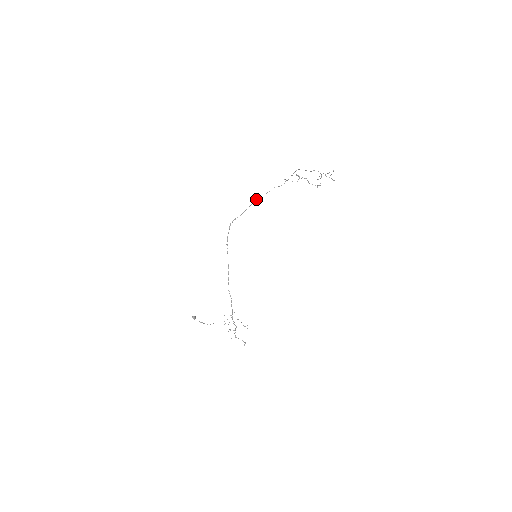
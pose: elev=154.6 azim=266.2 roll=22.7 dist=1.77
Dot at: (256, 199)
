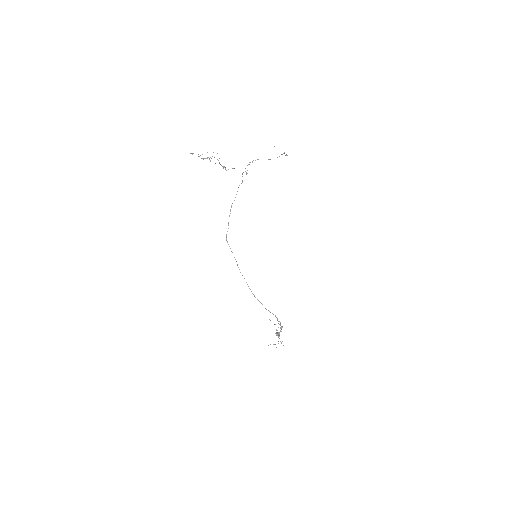
Dot at: (231, 207)
